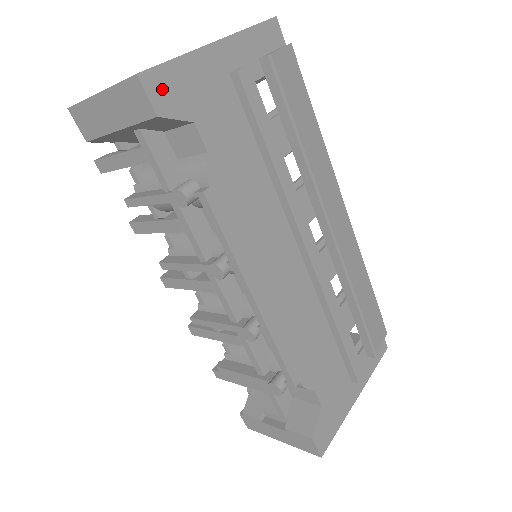
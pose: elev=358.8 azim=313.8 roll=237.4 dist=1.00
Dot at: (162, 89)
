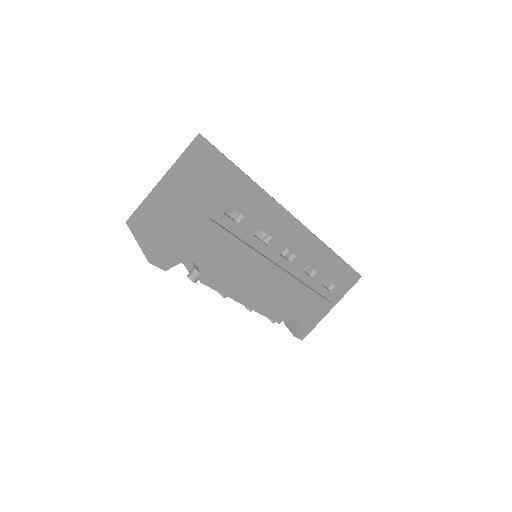
Dot at: (164, 259)
